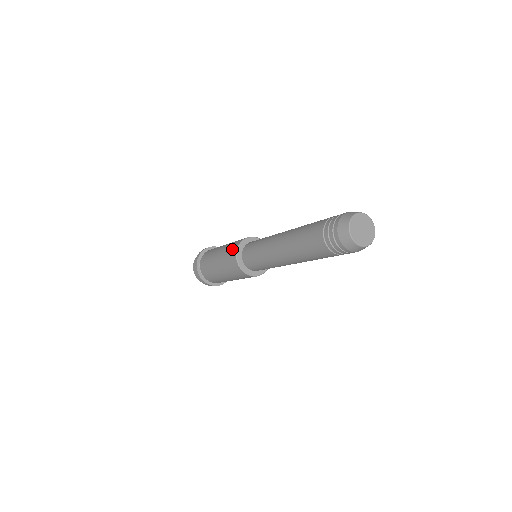
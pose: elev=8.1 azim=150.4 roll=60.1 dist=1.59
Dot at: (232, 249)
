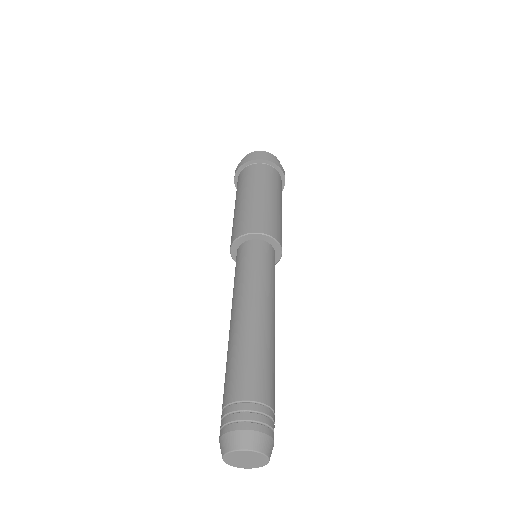
Dot at: occluded
